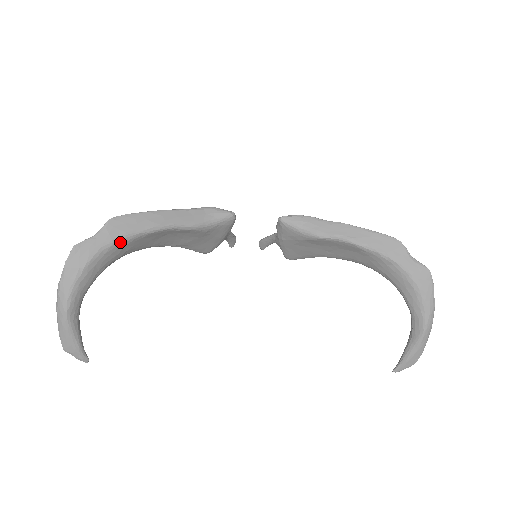
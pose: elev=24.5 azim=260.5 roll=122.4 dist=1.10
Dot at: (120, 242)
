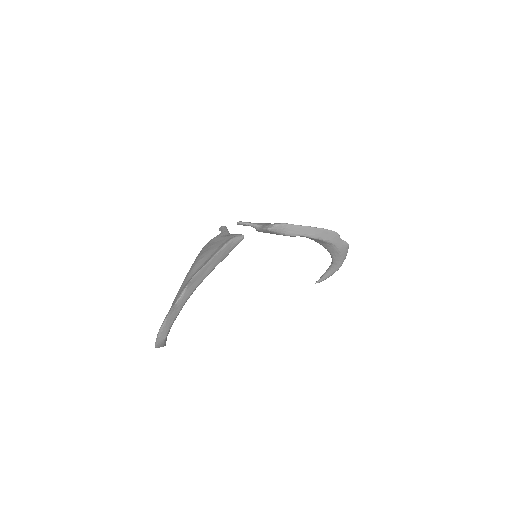
Dot at: occluded
